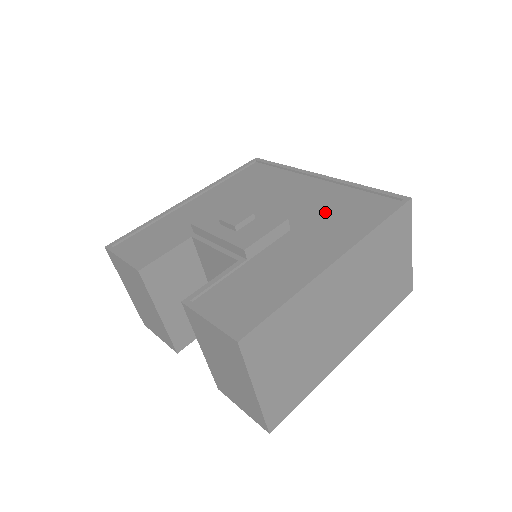
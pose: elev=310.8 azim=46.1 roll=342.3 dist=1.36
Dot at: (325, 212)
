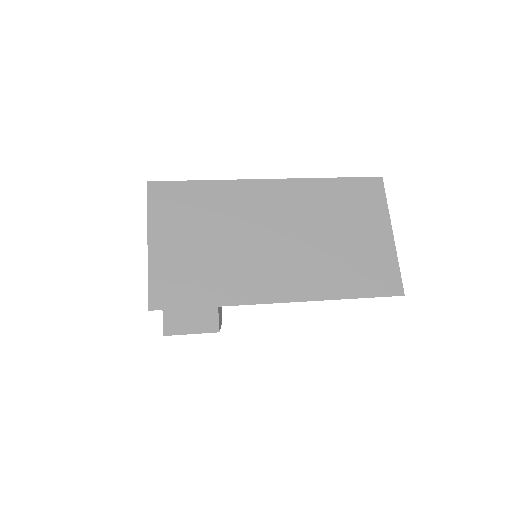
Dot at: occluded
